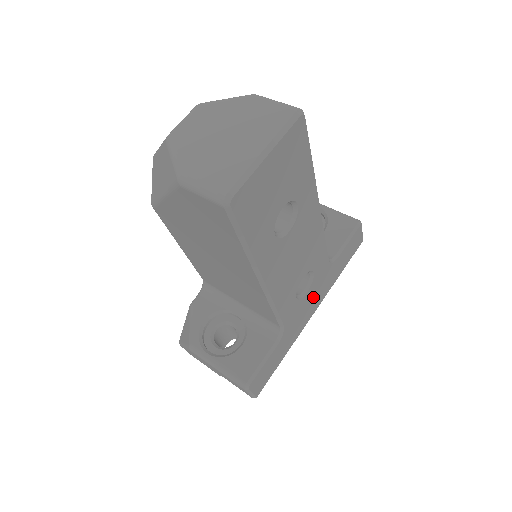
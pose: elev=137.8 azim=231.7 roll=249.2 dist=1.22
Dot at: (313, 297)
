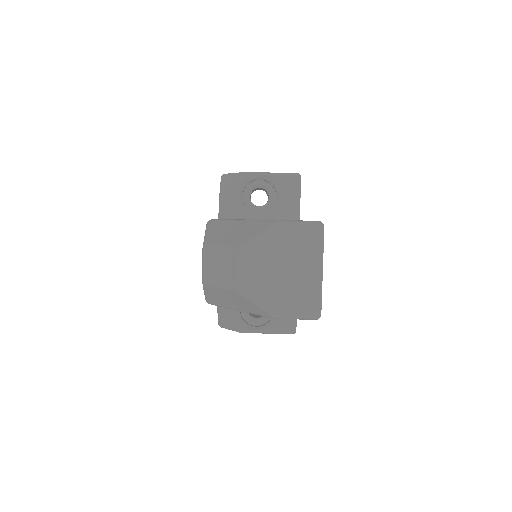
Dot at: occluded
